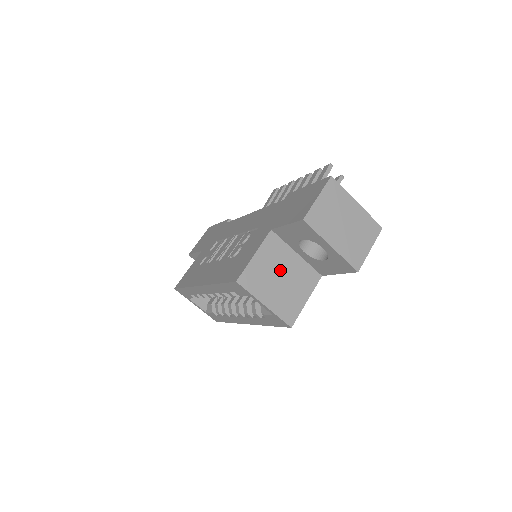
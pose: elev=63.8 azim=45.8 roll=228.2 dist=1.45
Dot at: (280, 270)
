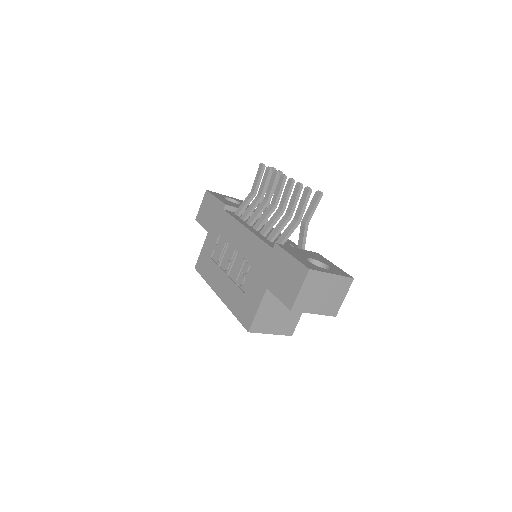
Dot at: (278, 309)
